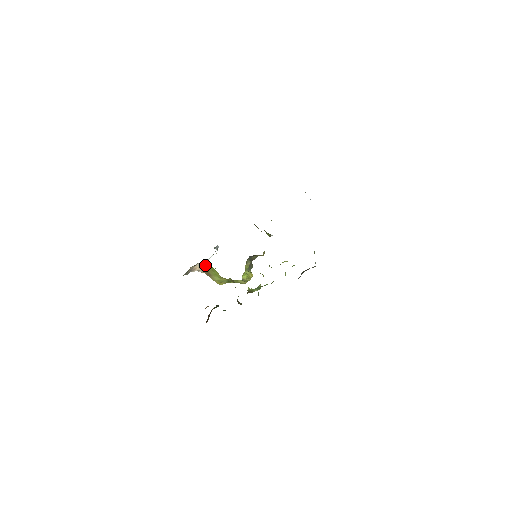
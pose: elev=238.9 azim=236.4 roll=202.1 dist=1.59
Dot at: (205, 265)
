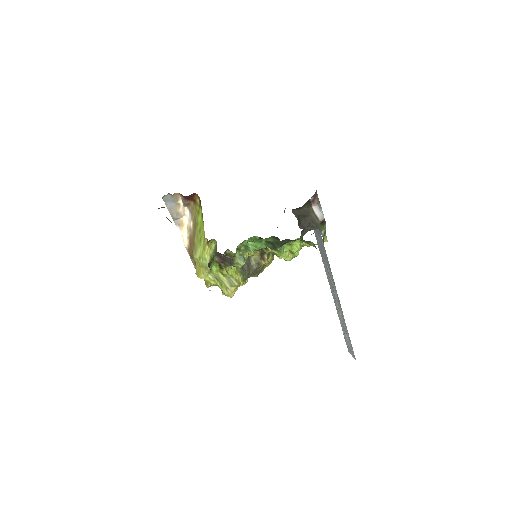
Dot at: (195, 220)
